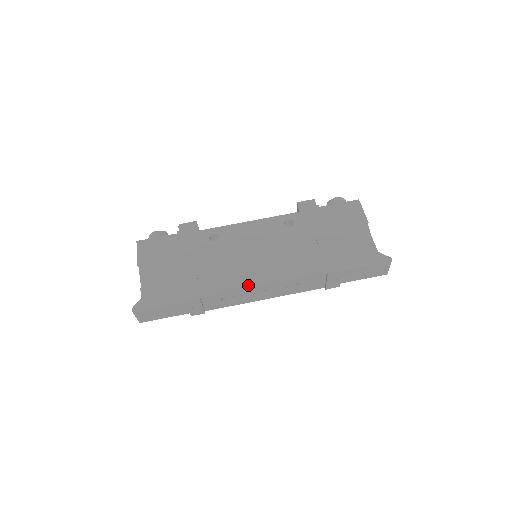
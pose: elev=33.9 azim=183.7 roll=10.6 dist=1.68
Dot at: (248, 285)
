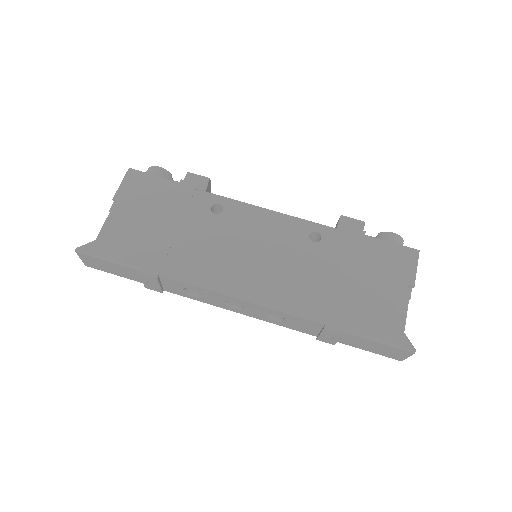
Dot at: (222, 291)
